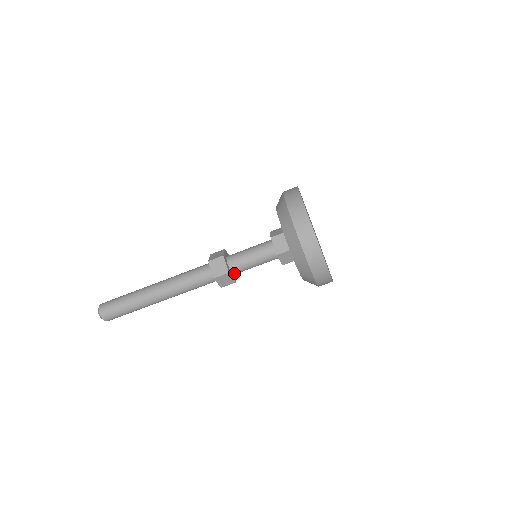
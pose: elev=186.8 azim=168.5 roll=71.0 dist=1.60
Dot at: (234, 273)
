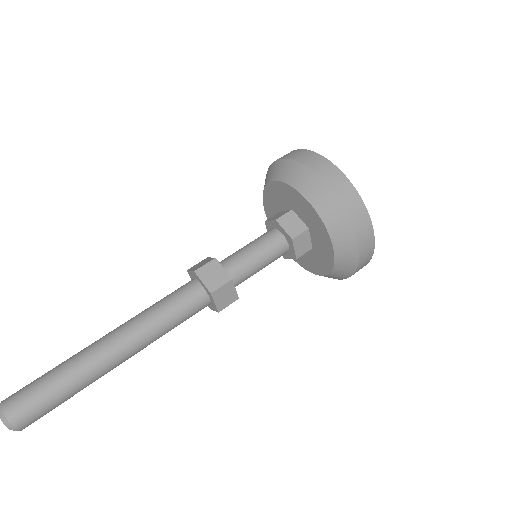
Dot at: occluded
